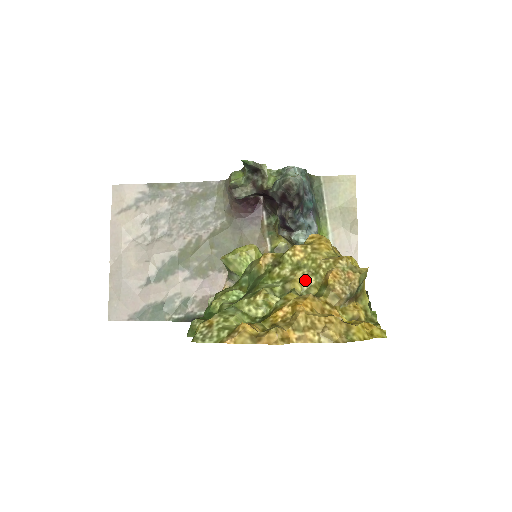
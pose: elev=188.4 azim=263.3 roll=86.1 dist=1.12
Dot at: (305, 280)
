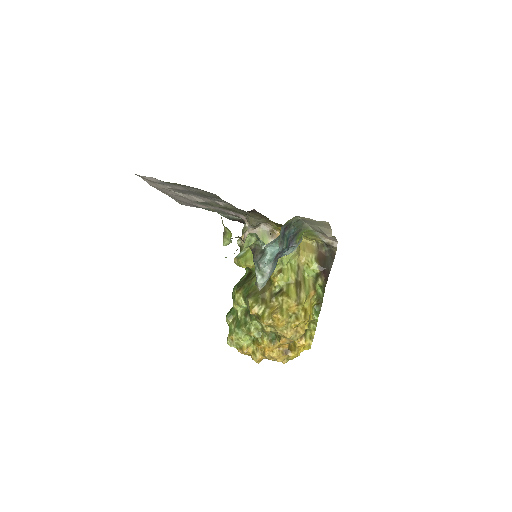
Dot at: occluded
